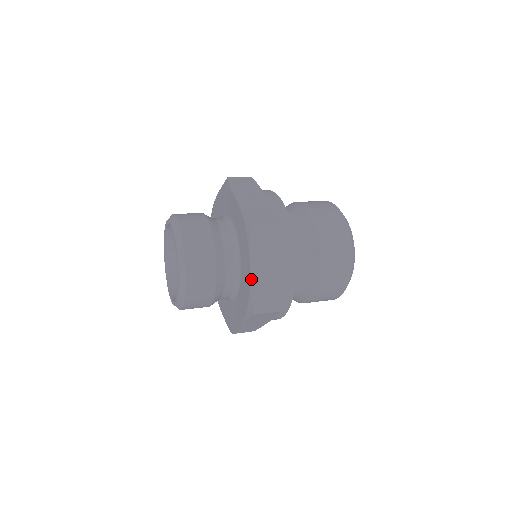
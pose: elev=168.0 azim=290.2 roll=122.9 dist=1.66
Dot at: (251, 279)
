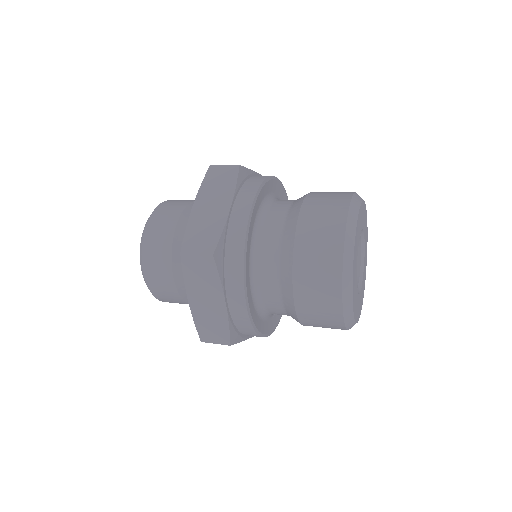
Dot at: (191, 215)
